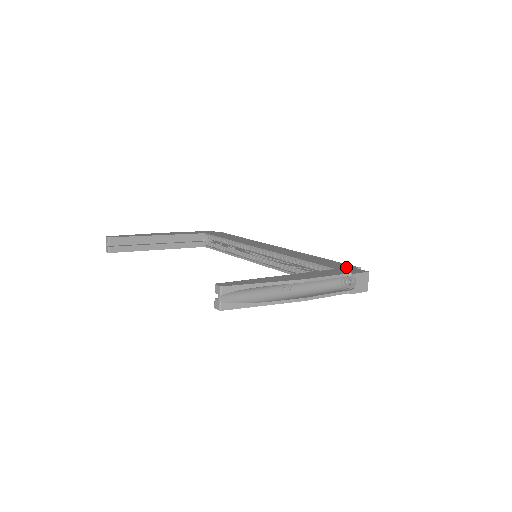
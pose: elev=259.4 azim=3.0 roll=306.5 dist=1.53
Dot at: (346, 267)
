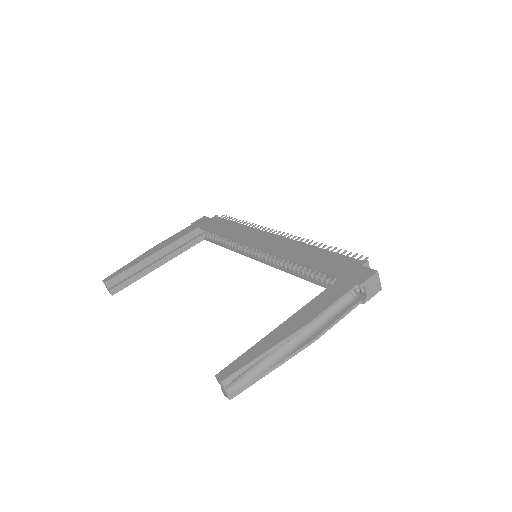
Dot at: (351, 268)
